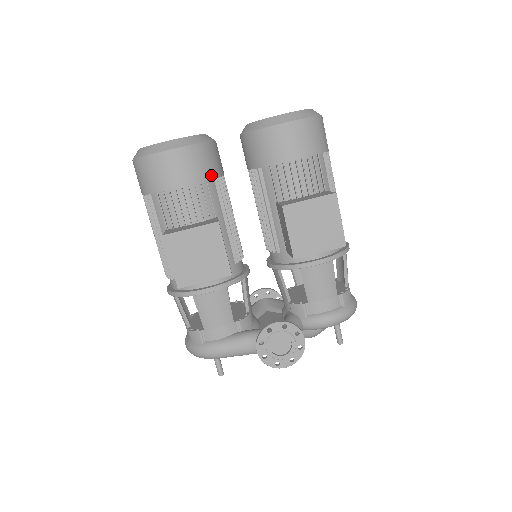
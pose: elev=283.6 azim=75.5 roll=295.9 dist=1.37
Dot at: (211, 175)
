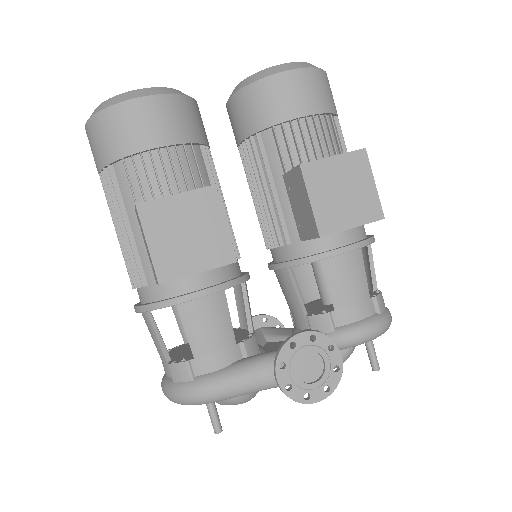
Dot at: (196, 138)
